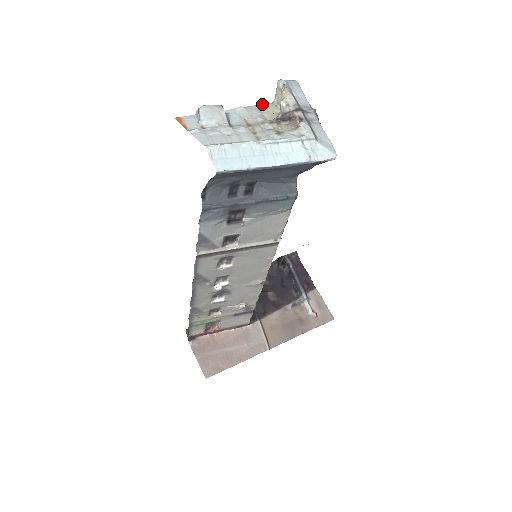
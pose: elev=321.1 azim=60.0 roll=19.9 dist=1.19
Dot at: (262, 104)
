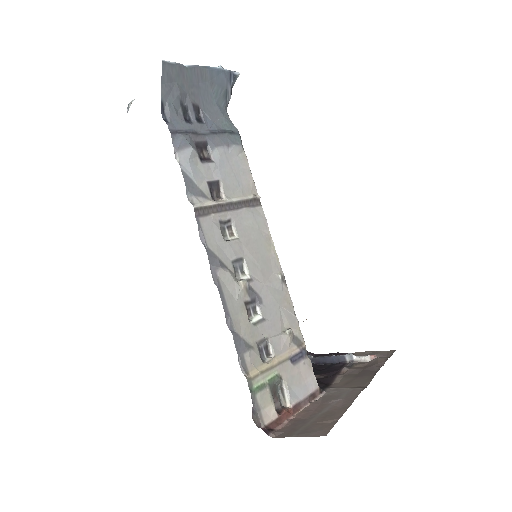
Dot at: occluded
